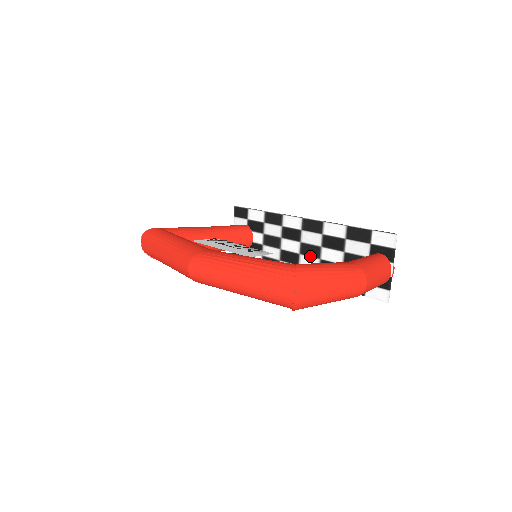
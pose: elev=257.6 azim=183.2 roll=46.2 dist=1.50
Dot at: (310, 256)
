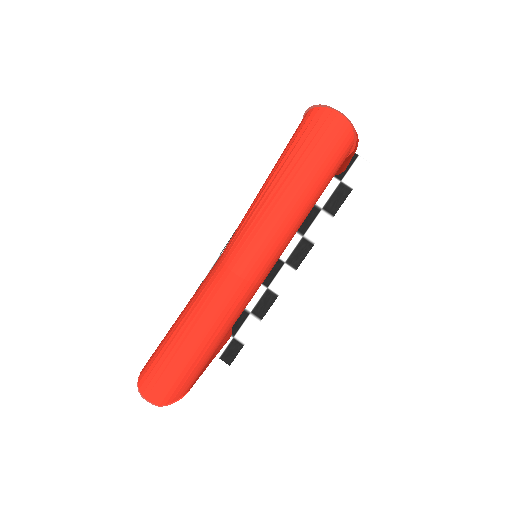
Dot at: occluded
